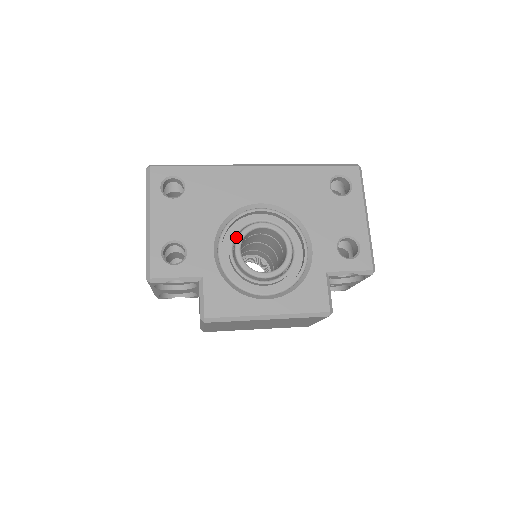
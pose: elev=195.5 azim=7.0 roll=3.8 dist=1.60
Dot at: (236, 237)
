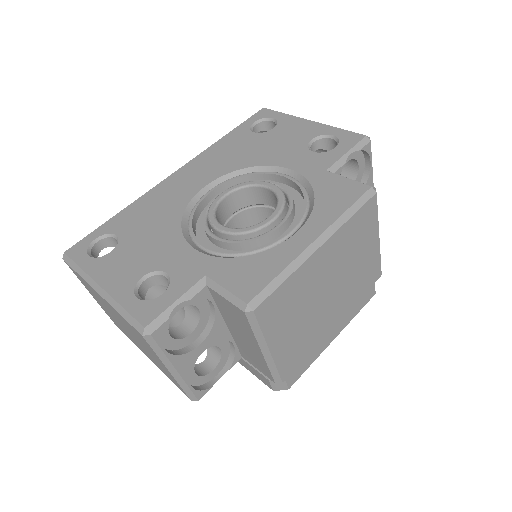
Dot at: occluded
